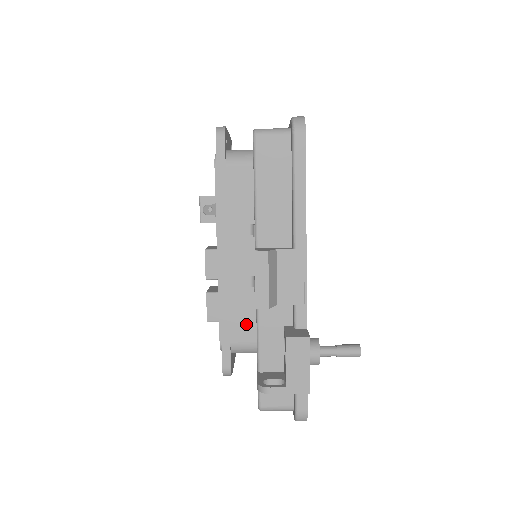
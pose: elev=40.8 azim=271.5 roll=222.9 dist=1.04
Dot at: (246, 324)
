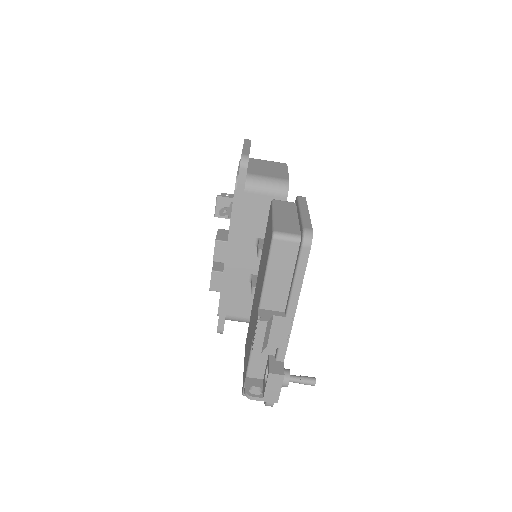
Dot at: (240, 305)
